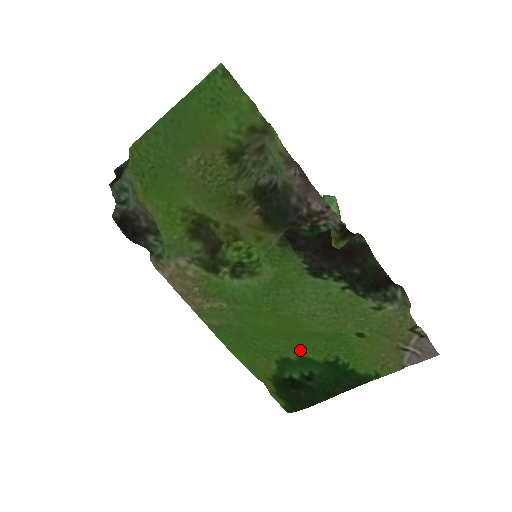
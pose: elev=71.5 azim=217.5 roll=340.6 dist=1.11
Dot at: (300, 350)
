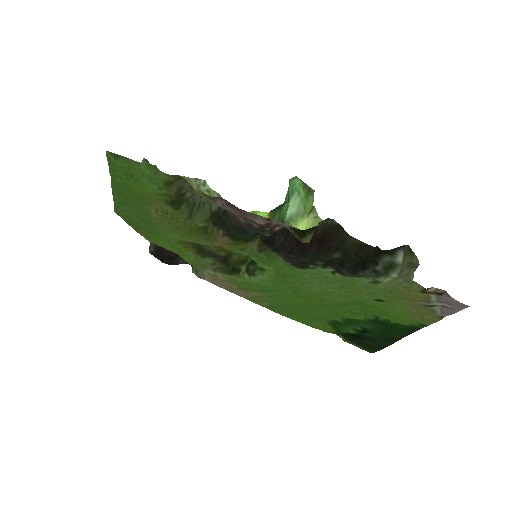
Dot at: (340, 314)
